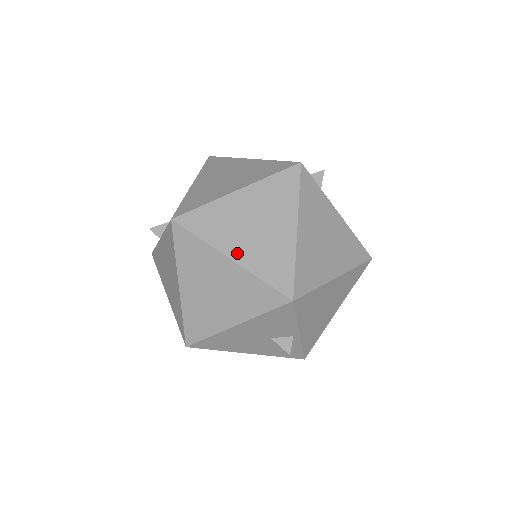
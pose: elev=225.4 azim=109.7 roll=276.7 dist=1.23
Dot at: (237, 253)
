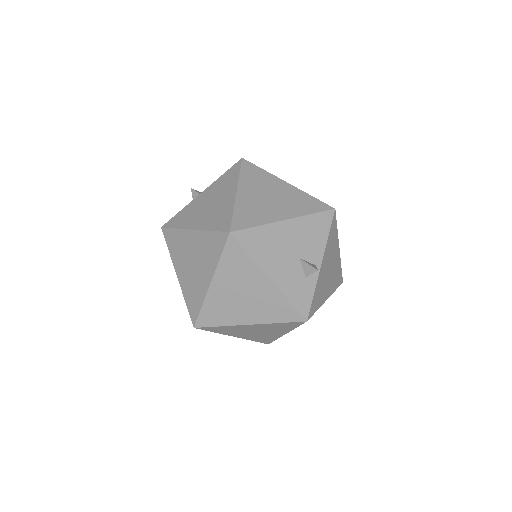
Dot at: occluded
